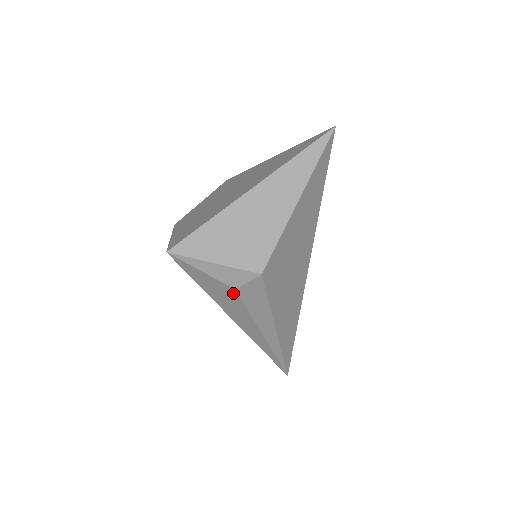
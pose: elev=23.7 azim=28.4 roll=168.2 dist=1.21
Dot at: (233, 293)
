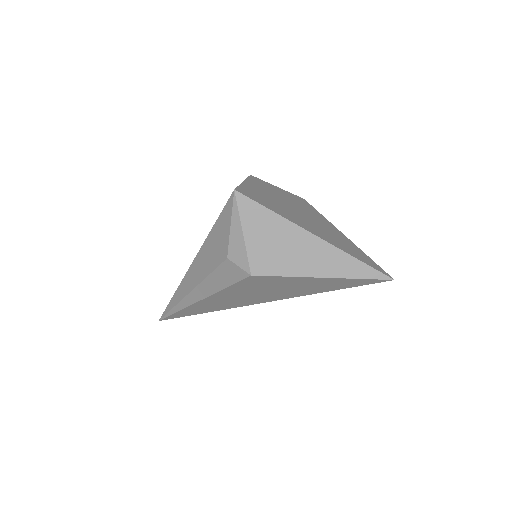
Dot at: (222, 257)
